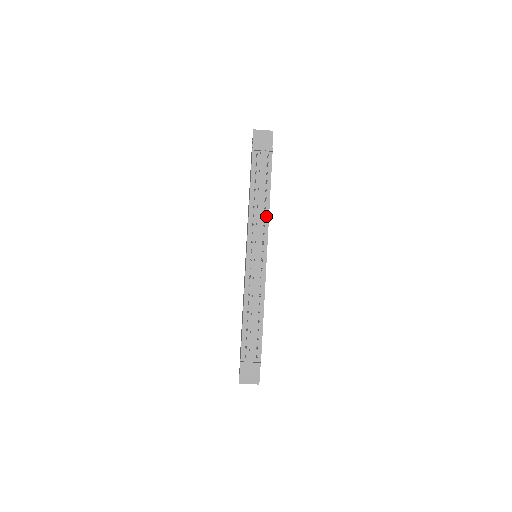
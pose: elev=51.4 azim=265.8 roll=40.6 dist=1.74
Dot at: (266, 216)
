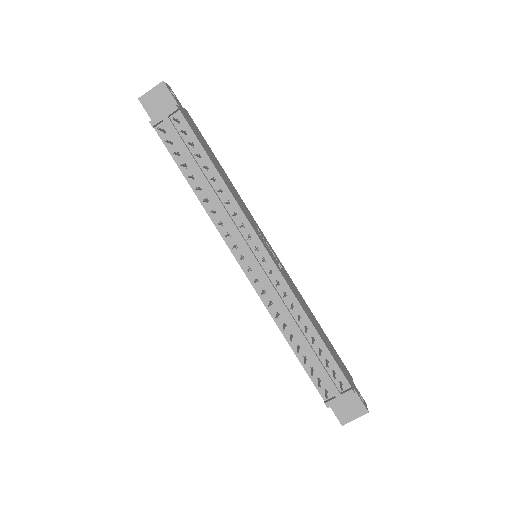
Dot at: (230, 200)
